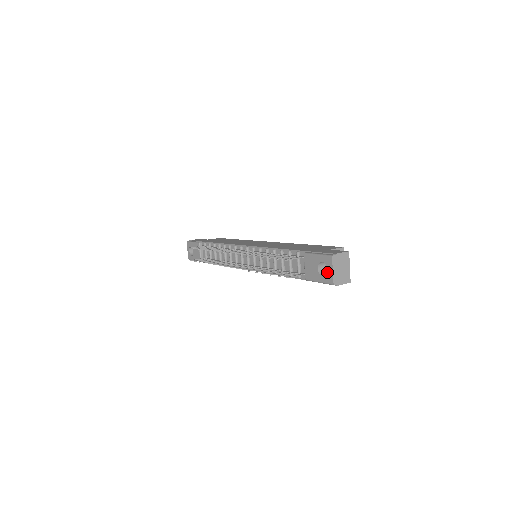
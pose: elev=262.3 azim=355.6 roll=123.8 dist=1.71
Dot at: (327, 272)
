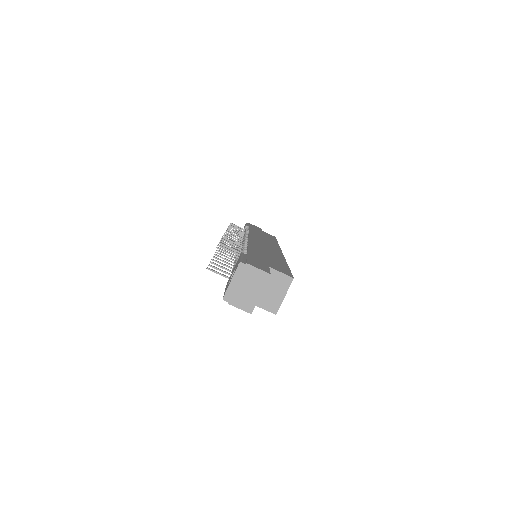
Dot at: occluded
